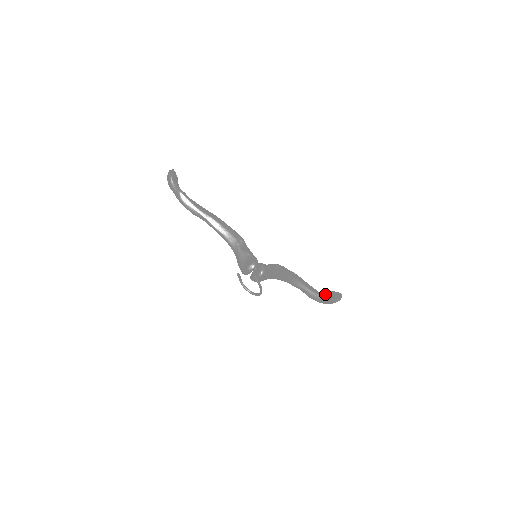
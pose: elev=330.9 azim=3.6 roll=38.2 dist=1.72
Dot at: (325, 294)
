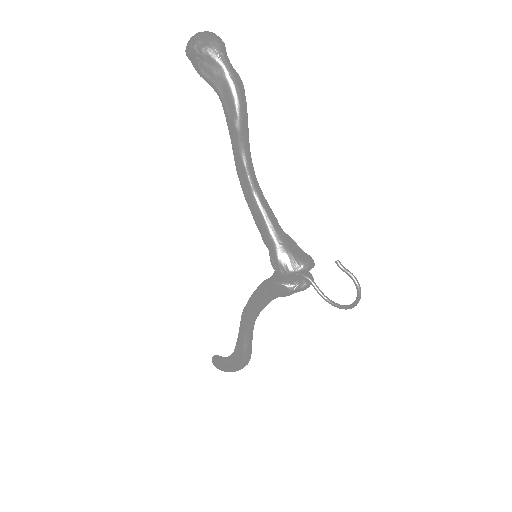
Dot at: occluded
